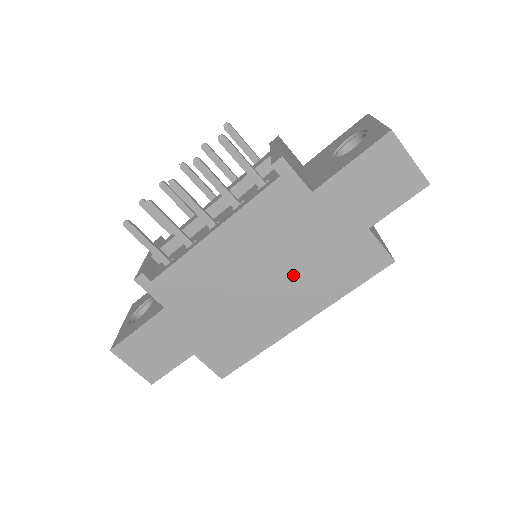
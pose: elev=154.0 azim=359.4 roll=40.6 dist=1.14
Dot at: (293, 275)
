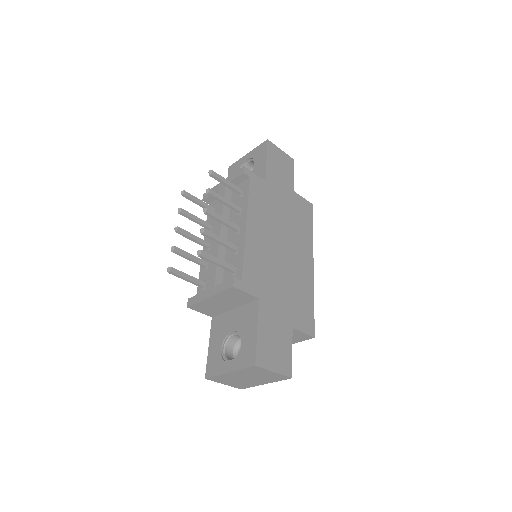
Dot at: (290, 234)
